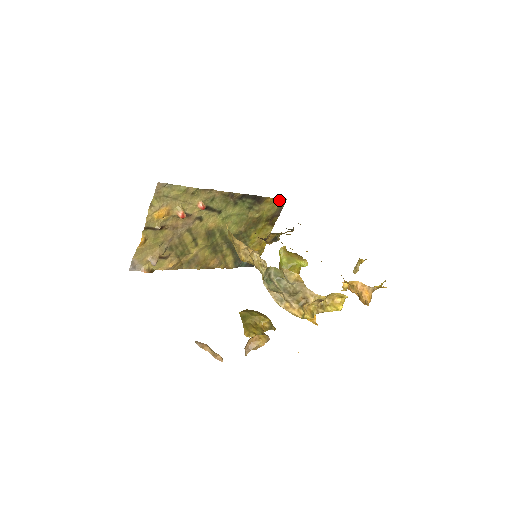
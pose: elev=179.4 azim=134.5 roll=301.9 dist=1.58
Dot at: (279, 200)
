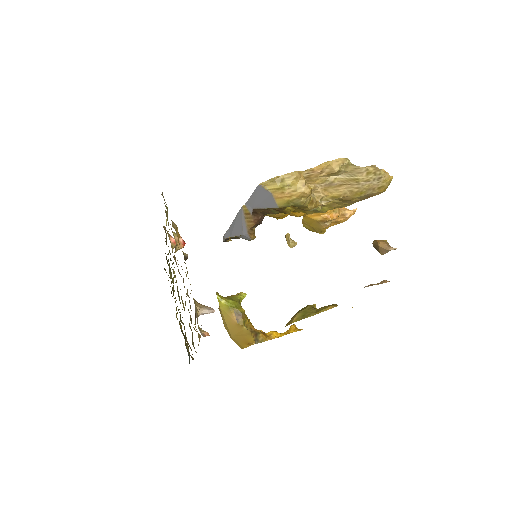
Dot at: occluded
